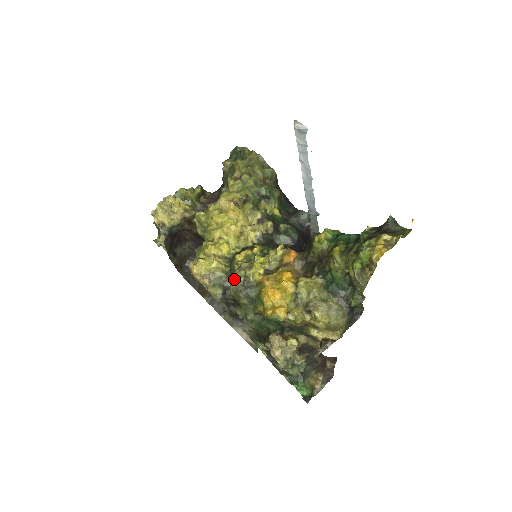
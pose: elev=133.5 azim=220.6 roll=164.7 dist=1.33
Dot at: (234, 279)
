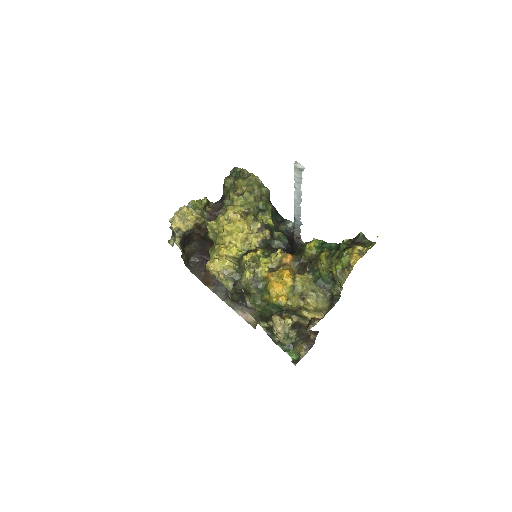
Dot at: (246, 275)
